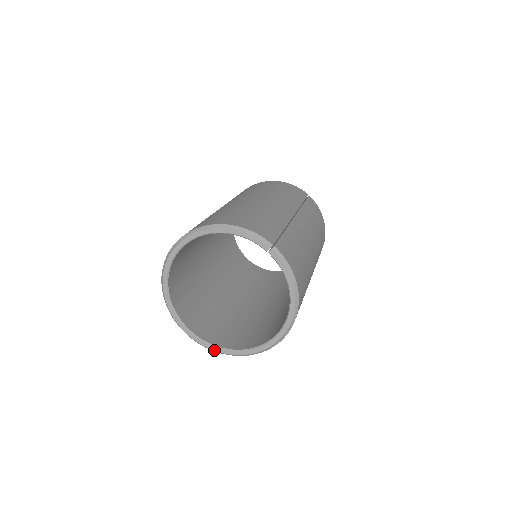
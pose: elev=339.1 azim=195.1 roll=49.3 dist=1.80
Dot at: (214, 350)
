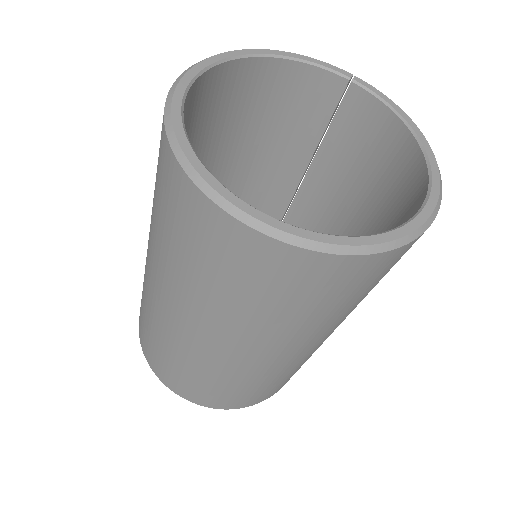
Dot at: (327, 242)
